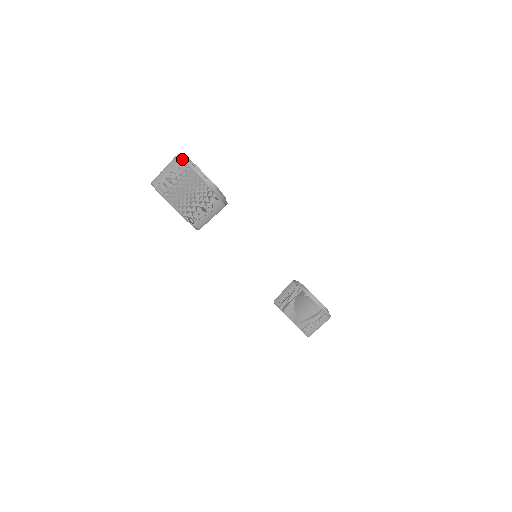
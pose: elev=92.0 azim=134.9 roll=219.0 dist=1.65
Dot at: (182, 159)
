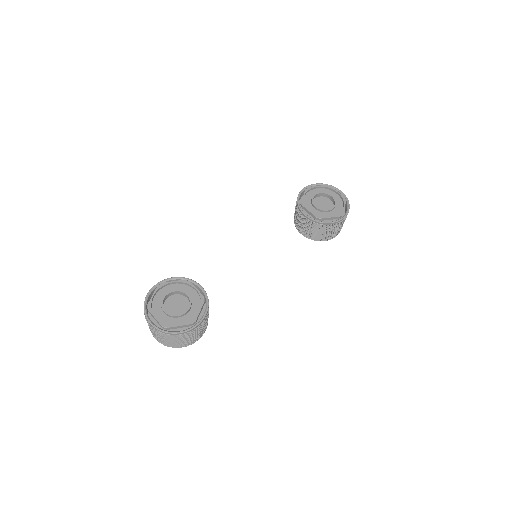
Dot at: (154, 329)
